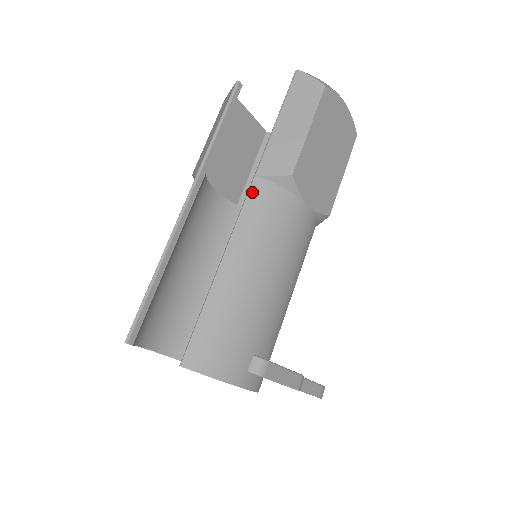
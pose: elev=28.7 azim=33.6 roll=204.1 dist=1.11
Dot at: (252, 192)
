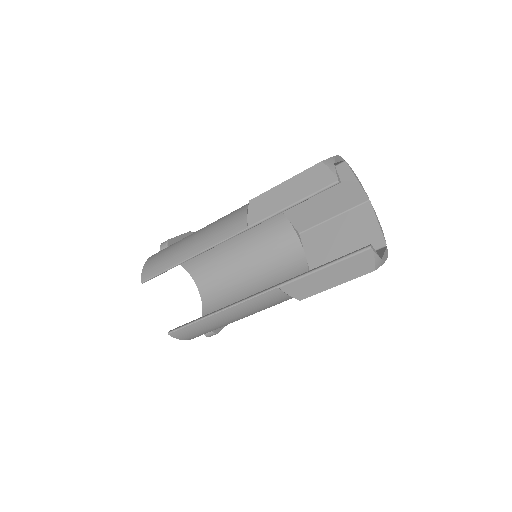
Dot at: (268, 293)
